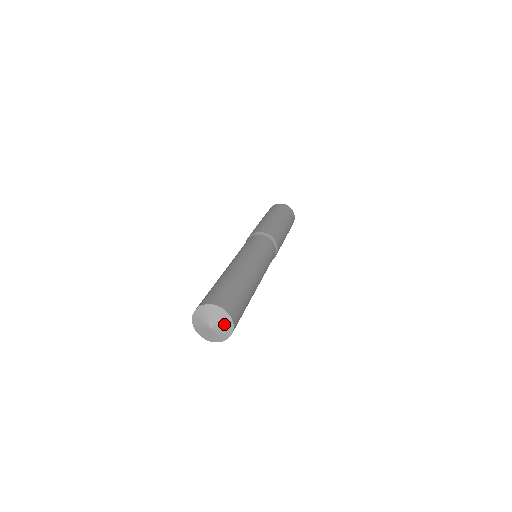
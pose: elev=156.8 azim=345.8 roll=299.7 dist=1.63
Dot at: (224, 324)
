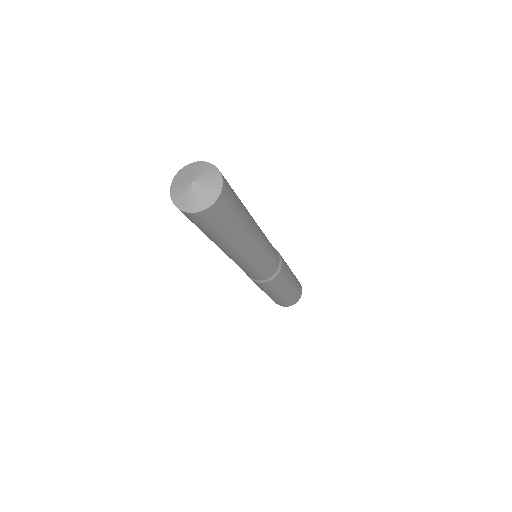
Dot at: (201, 170)
